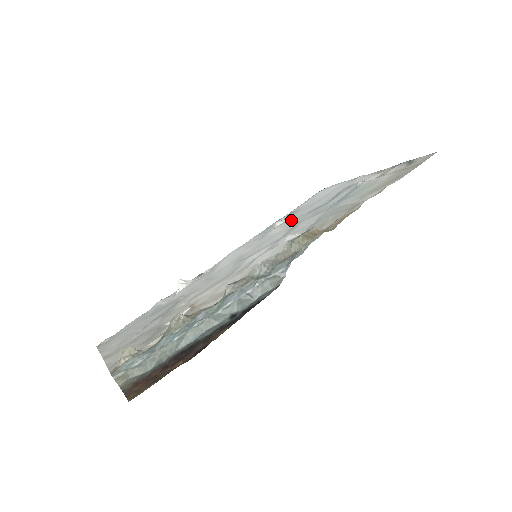
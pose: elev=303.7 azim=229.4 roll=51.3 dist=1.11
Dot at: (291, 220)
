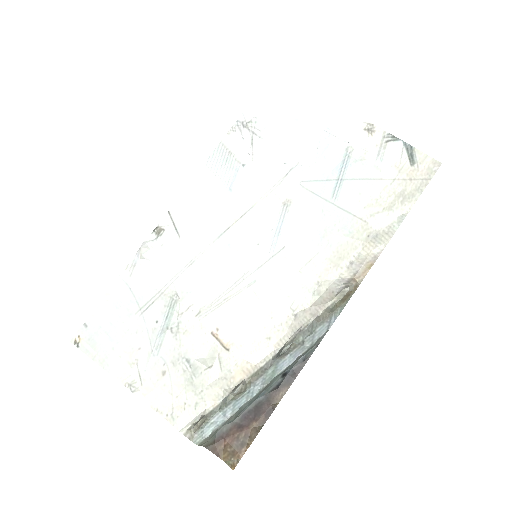
Dot at: (264, 167)
